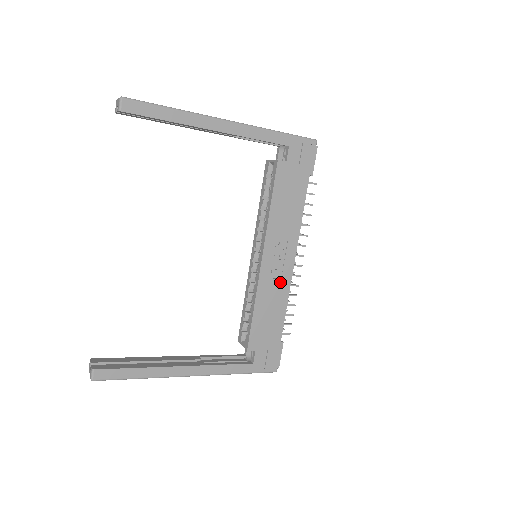
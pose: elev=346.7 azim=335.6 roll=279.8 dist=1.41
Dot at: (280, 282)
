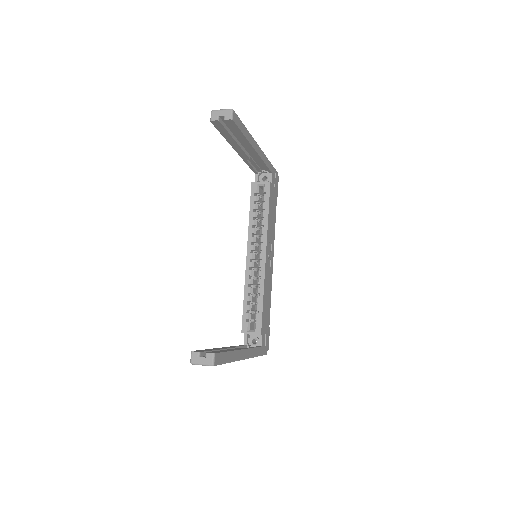
Dot at: (270, 277)
